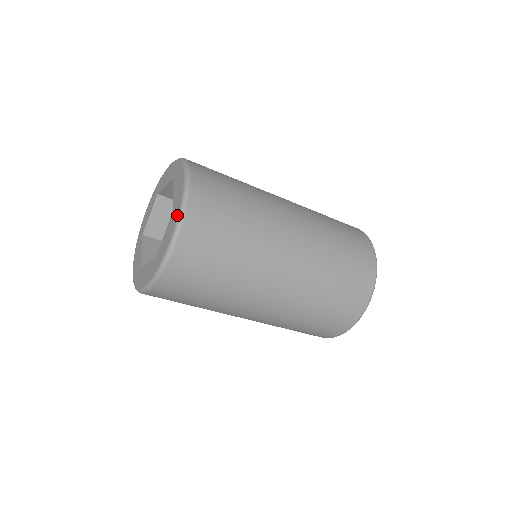
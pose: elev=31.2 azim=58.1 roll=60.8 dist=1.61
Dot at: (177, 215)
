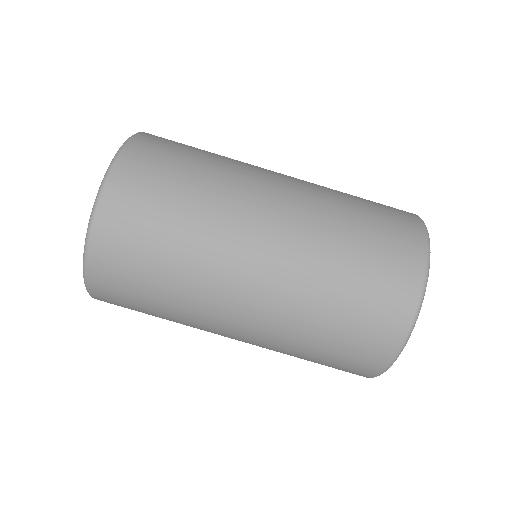
Dot at: occluded
